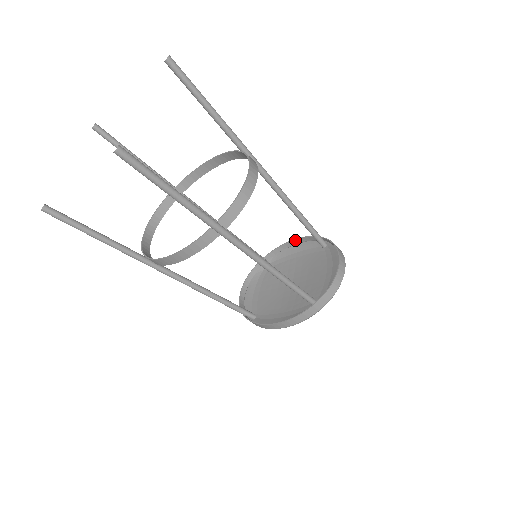
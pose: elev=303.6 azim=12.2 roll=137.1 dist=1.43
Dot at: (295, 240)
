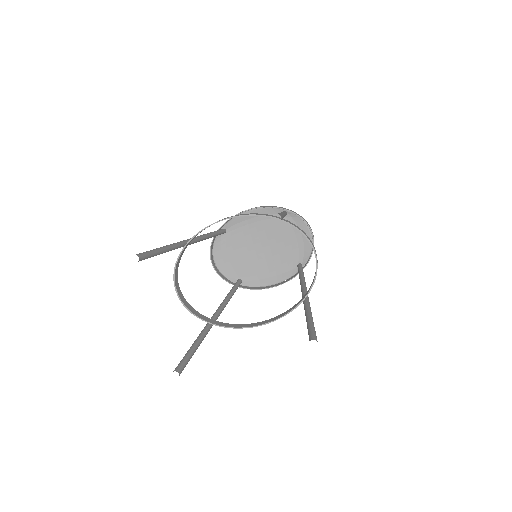
Dot at: occluded
